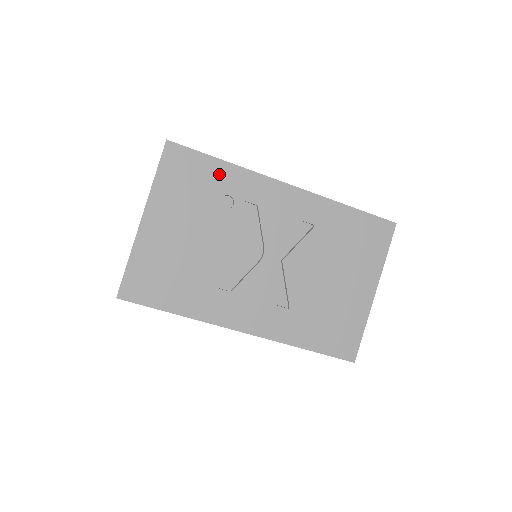
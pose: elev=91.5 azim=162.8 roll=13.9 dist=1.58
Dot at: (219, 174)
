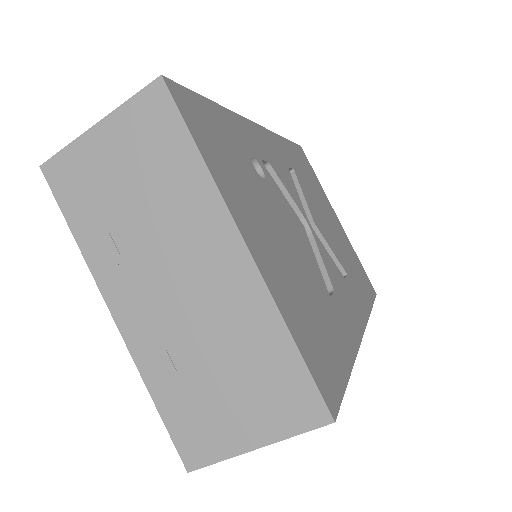
Dot at: (229, 127)
